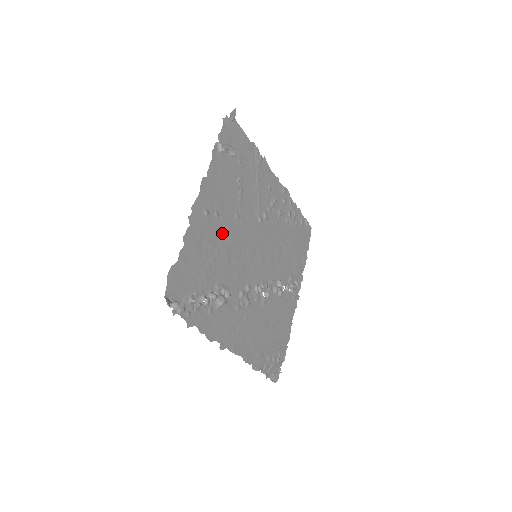
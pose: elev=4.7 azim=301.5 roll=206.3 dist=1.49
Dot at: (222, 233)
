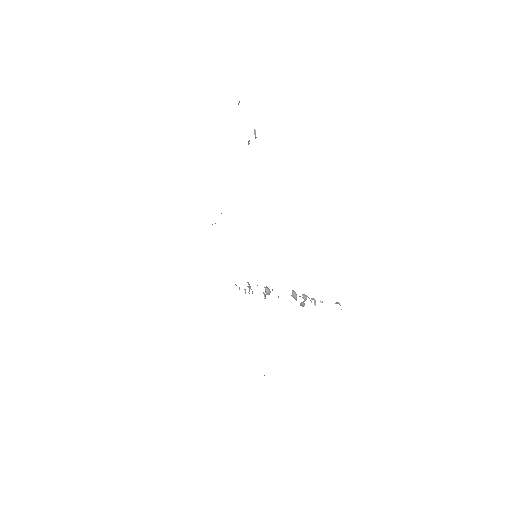
Dot at: occluded
